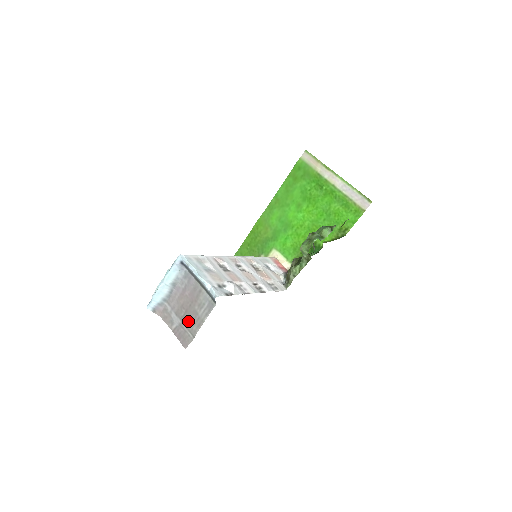
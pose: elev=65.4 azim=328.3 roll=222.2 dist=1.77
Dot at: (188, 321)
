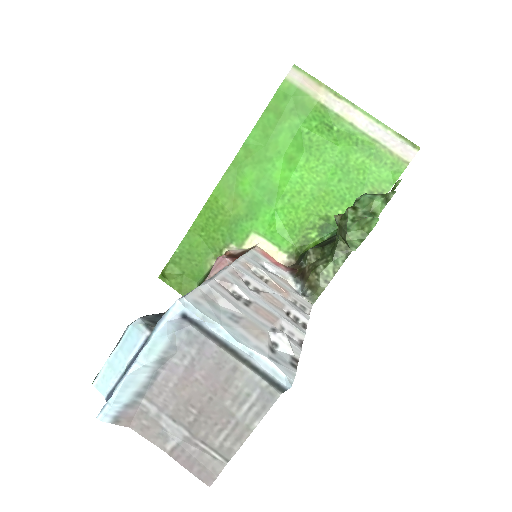
Dot at: (208, 431)
